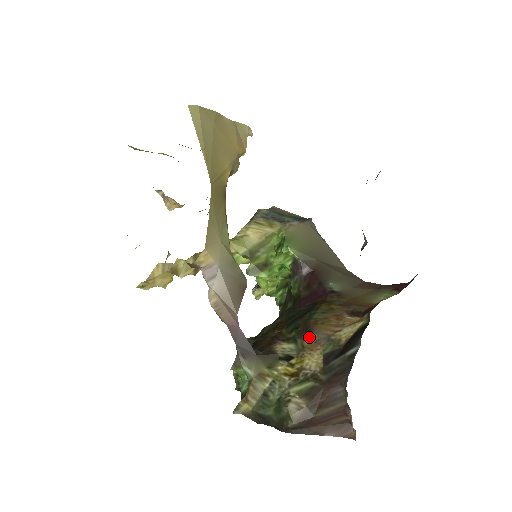
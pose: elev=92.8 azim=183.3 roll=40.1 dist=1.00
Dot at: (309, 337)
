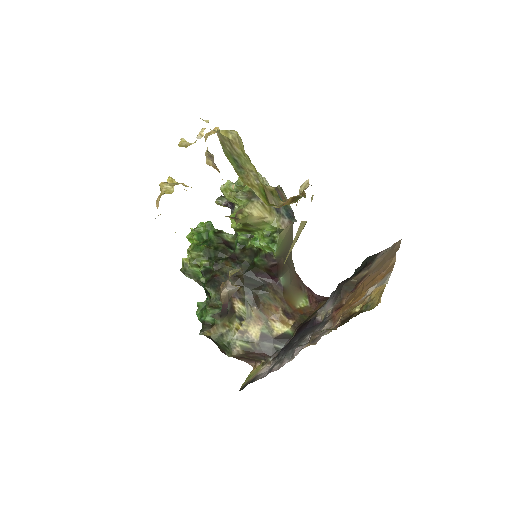
Dot at: (257, 311)
